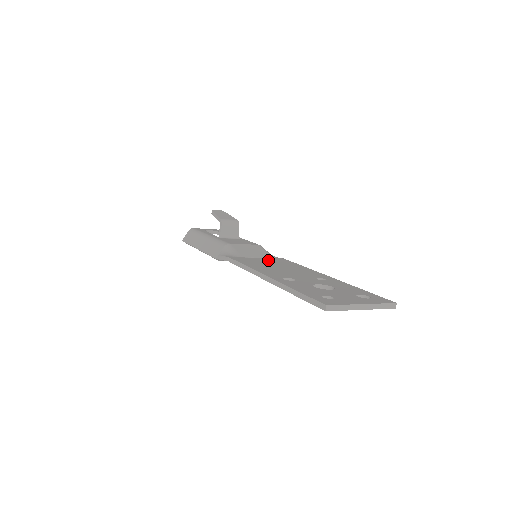
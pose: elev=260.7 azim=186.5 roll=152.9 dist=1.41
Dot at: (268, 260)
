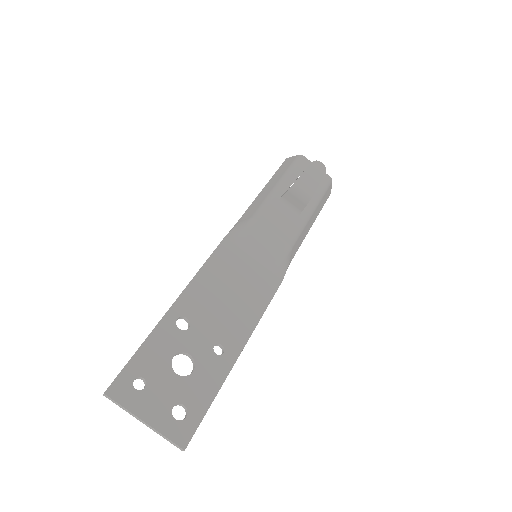
Dot at: (253, 272)
